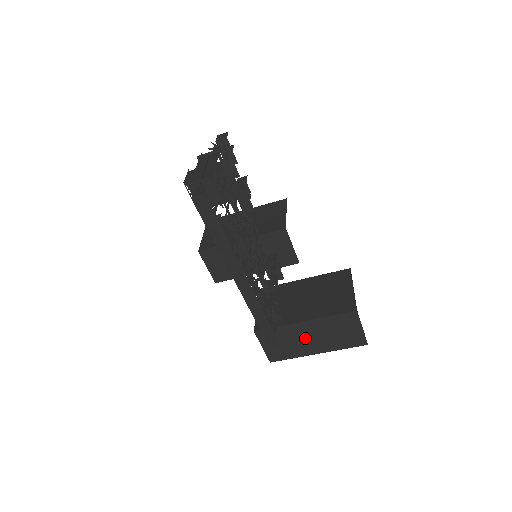
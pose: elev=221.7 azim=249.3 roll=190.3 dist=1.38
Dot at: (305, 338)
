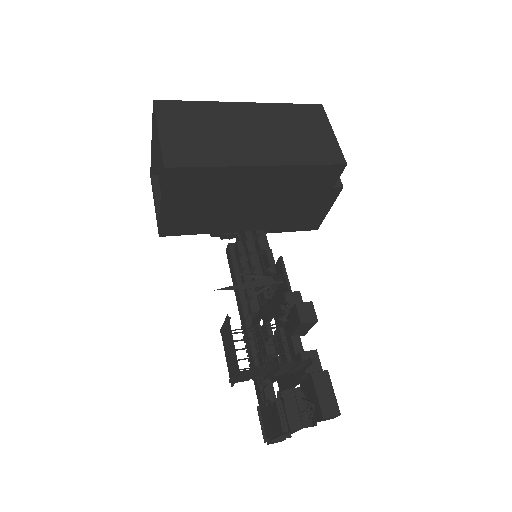
Dot at: occluded
